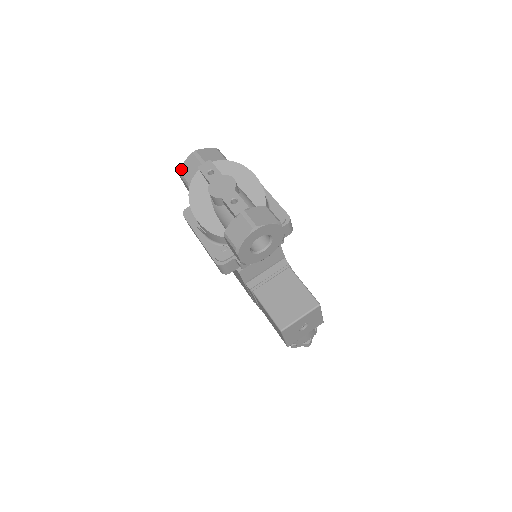
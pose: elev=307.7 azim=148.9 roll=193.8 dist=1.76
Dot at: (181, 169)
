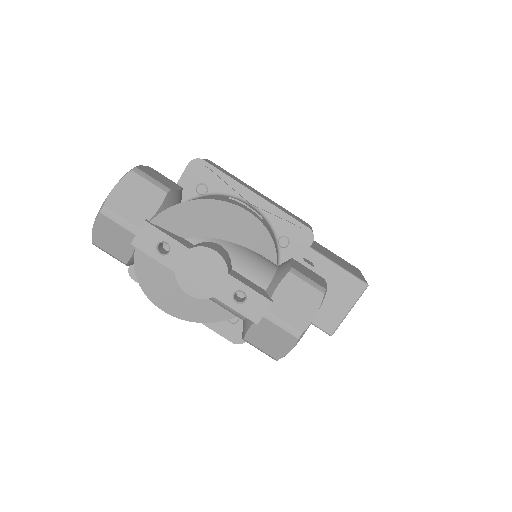
Dot at: (94, 241)
